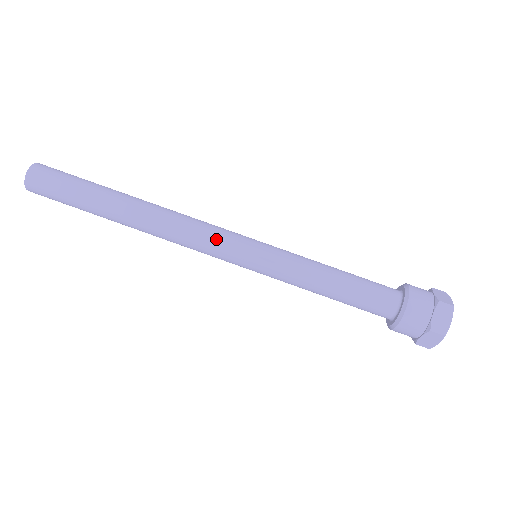
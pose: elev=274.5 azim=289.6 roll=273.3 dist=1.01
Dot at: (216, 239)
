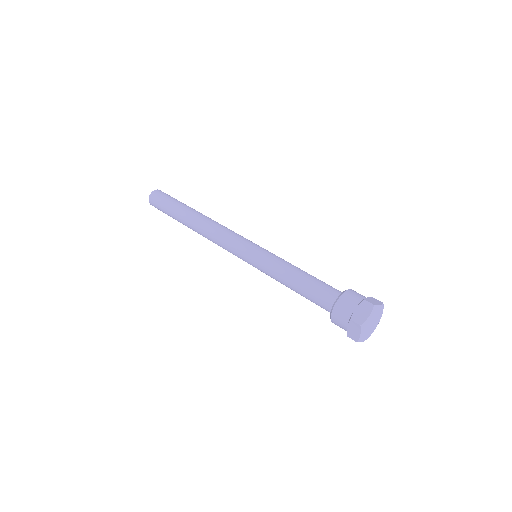
Dot at: (239, 235)
